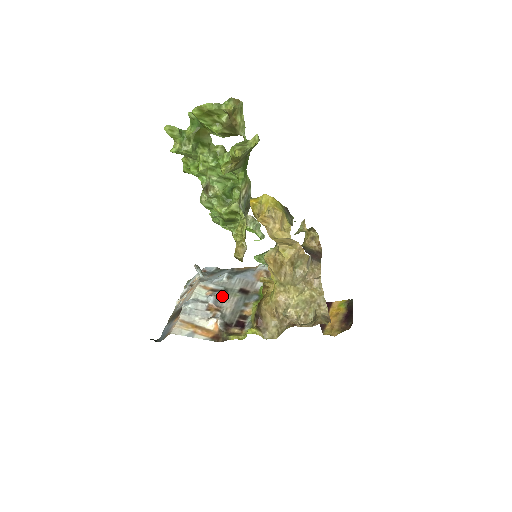
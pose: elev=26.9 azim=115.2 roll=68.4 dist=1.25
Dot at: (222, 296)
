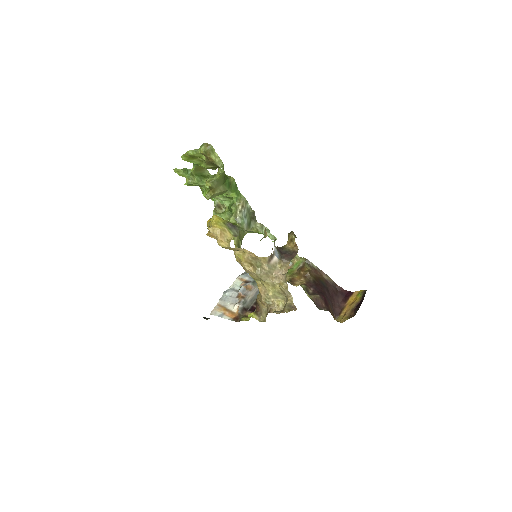
Dot at: (249, 287)
